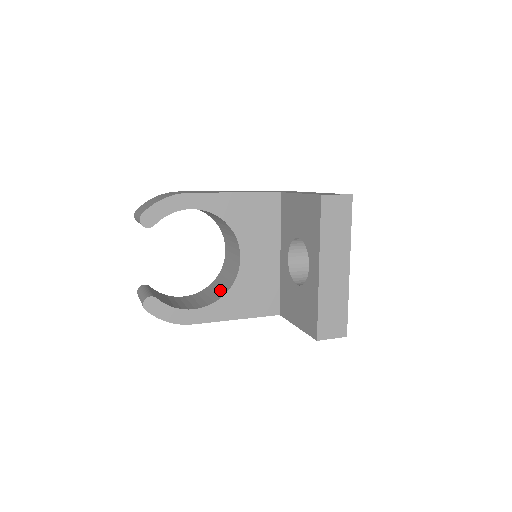
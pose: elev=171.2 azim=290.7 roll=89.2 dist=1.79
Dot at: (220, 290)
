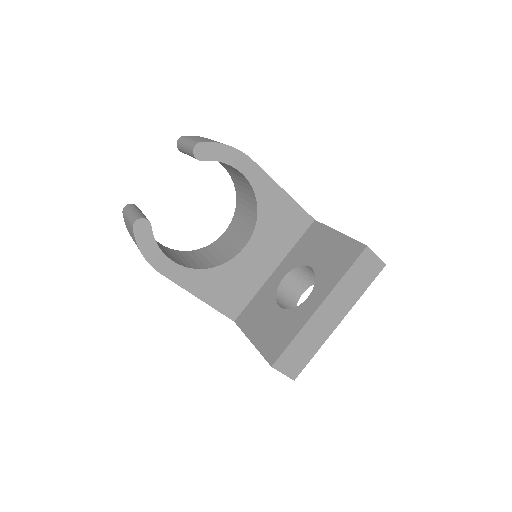
Dot at: (202, 262)
